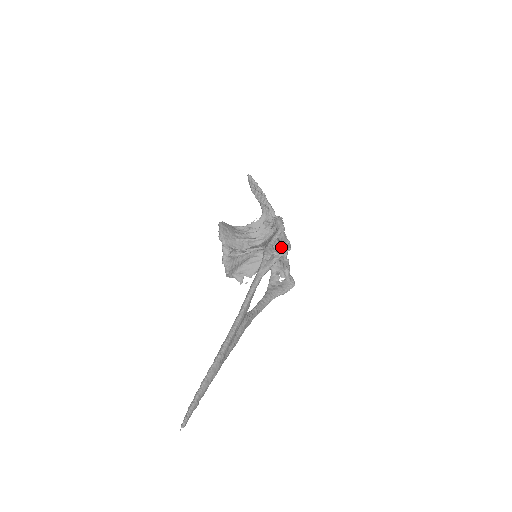
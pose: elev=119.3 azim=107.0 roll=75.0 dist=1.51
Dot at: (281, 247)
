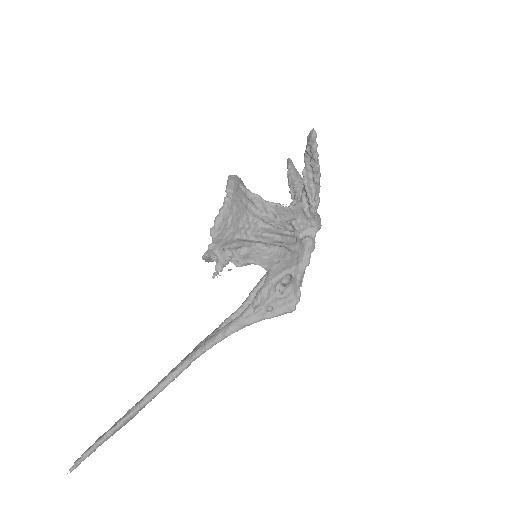
Dot at: (285, 296)
